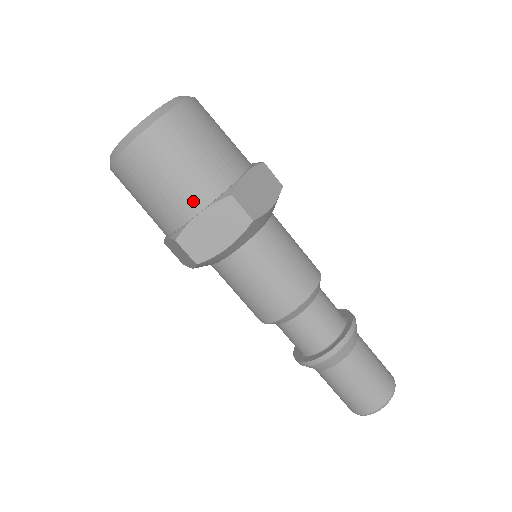
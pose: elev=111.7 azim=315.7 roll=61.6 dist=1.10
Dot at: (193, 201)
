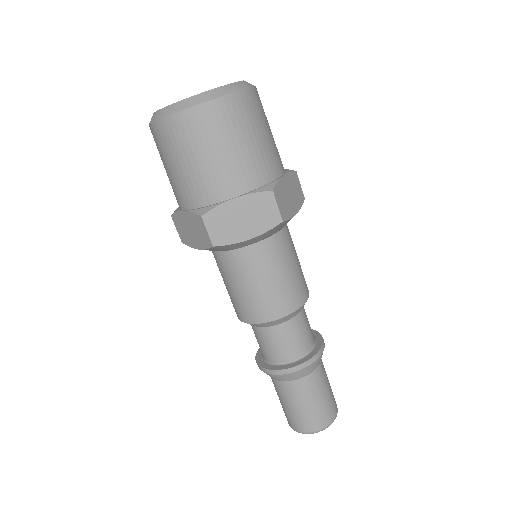
Dot at: (233, 184)
